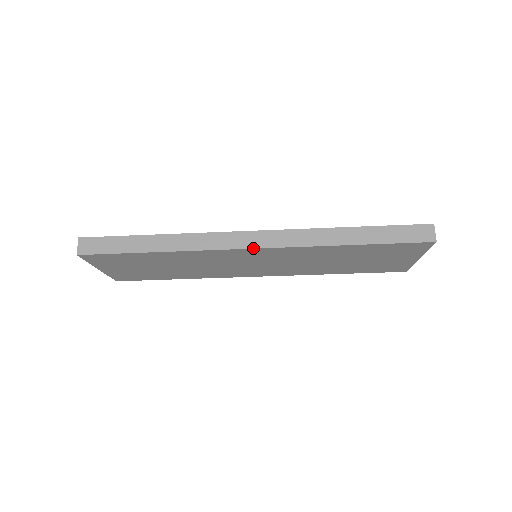
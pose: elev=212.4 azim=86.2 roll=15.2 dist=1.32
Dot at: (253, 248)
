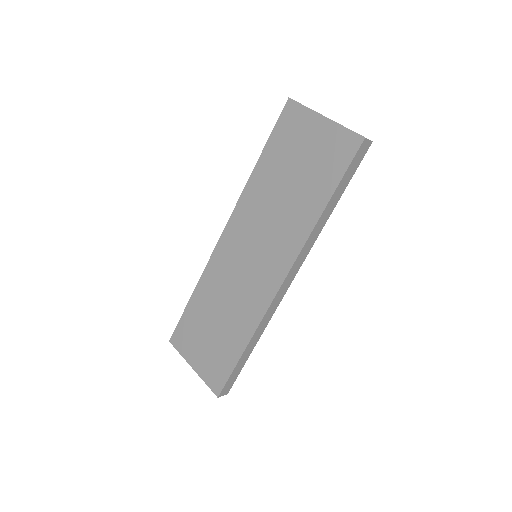
Dot at: (223, 232)
